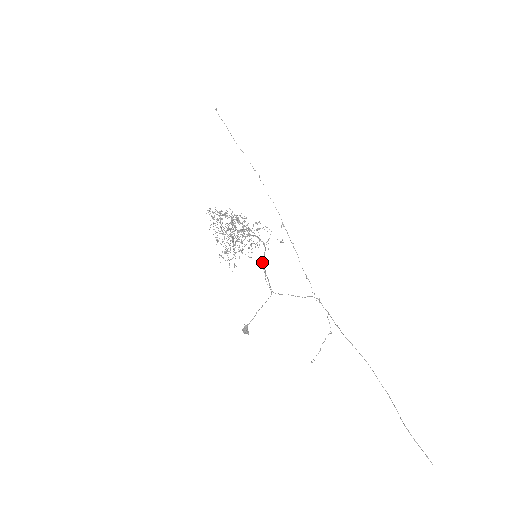
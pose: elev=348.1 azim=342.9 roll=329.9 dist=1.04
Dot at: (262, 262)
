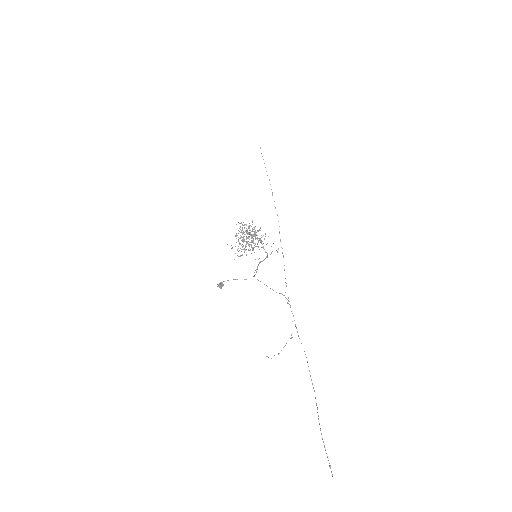
Dot at: (259, 263)
